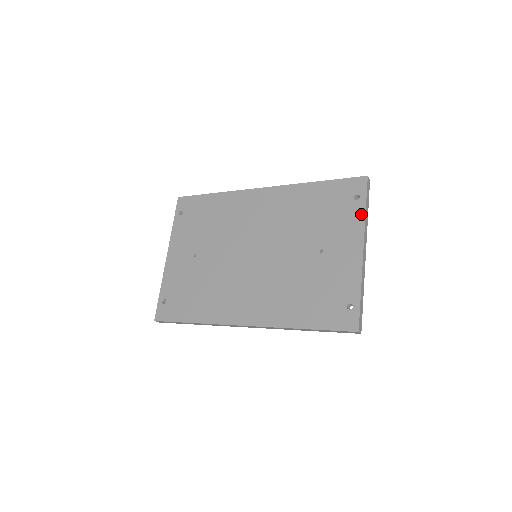
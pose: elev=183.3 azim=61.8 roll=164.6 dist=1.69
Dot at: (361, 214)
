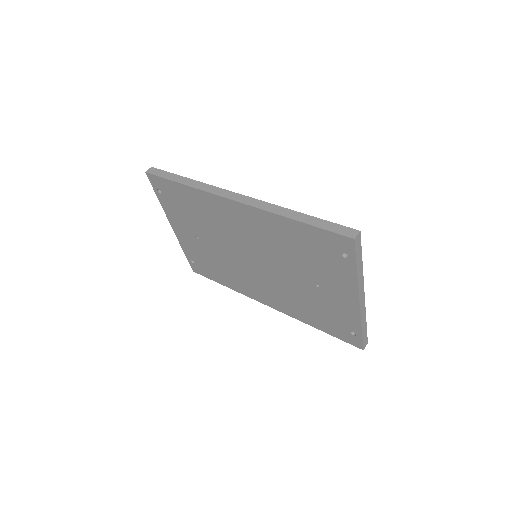
Dot at: (352, 274)
